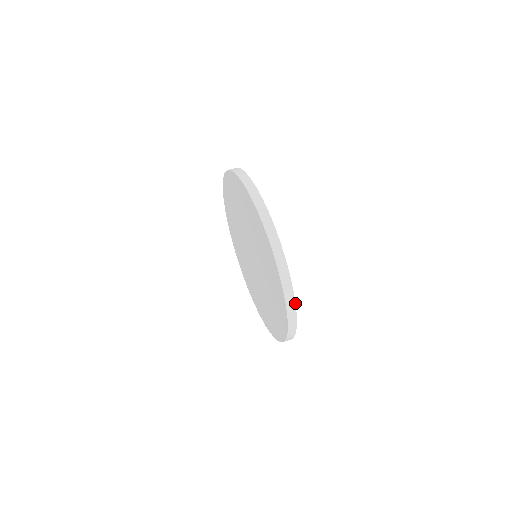
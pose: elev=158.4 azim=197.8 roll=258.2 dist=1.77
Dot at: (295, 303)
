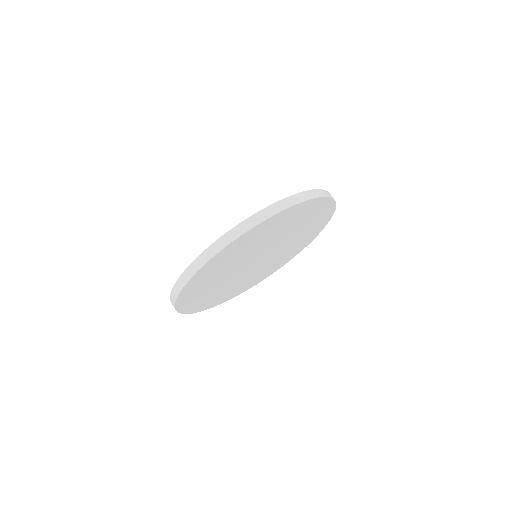
Dot at: (183, 288)
